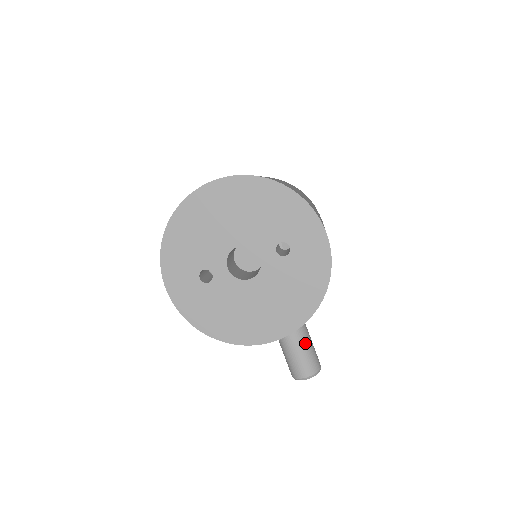
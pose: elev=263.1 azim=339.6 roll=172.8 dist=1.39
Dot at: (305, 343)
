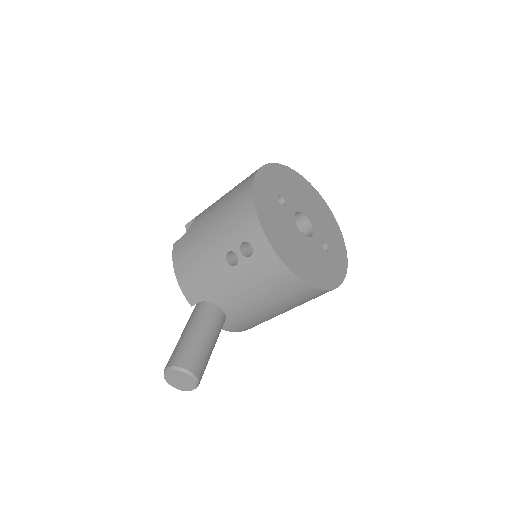
Dot at: (211, 350)
